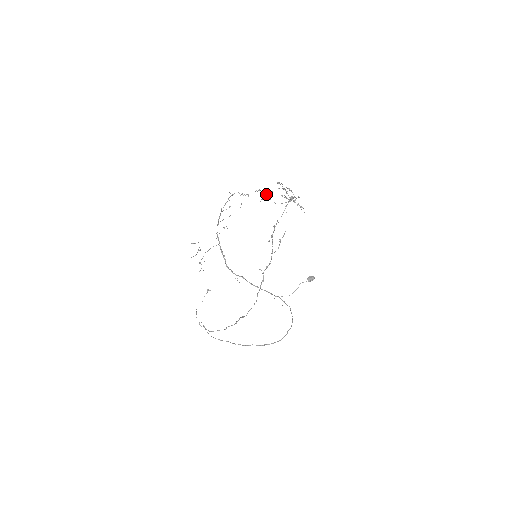
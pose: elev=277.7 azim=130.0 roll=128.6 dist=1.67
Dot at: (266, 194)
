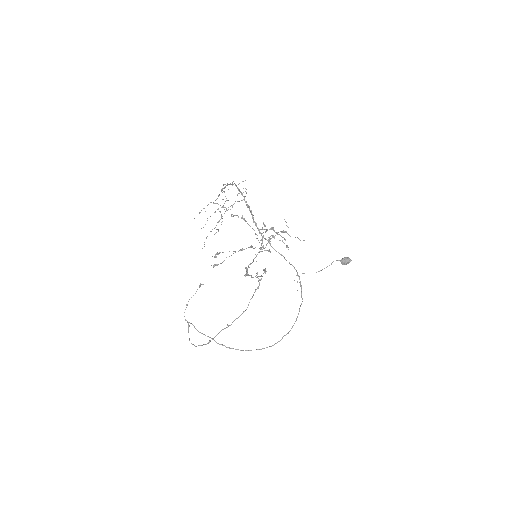
Dot at: (244, 220)
